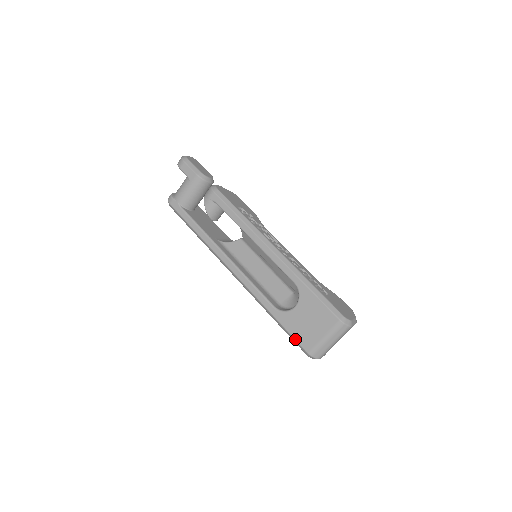
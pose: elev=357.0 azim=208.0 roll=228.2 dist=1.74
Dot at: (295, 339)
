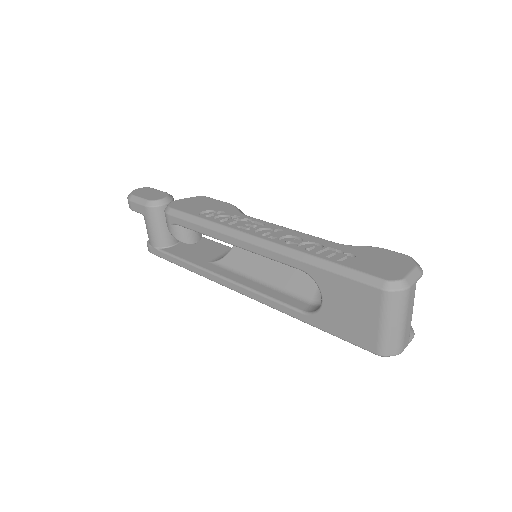
Dot at: (350, 342)
